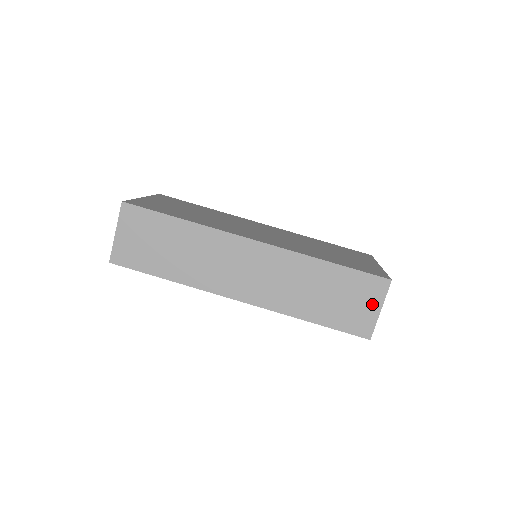
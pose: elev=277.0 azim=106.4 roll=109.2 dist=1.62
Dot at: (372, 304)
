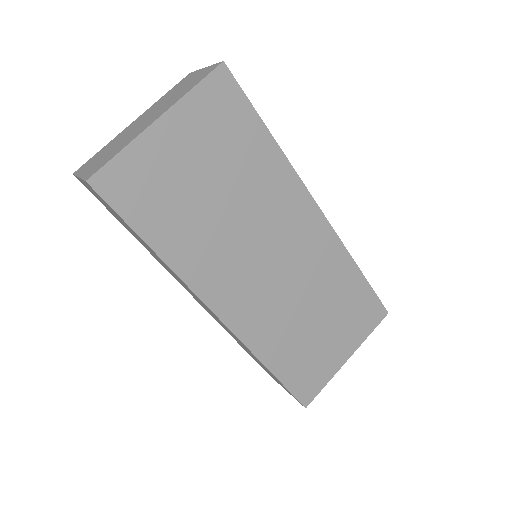
Dot at: occluded
